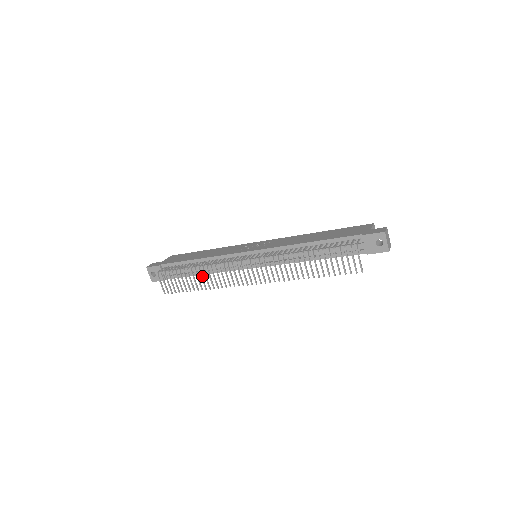
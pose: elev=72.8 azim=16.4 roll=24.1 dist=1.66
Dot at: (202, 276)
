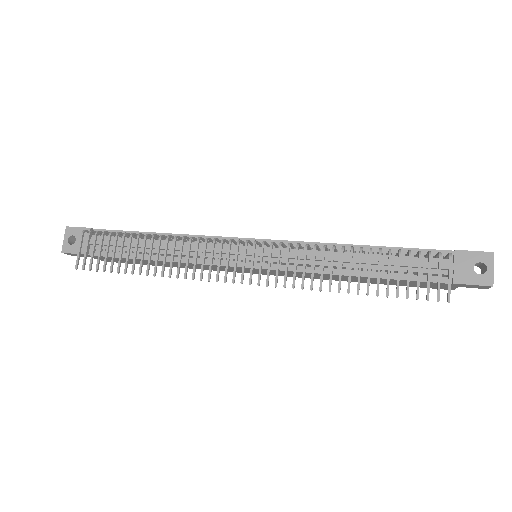
Dot at: (159, 251)
